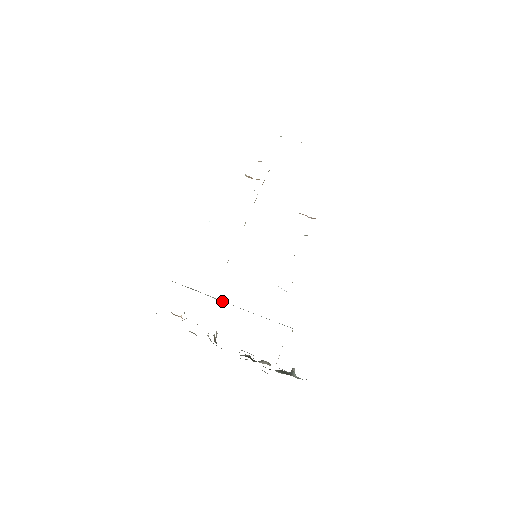
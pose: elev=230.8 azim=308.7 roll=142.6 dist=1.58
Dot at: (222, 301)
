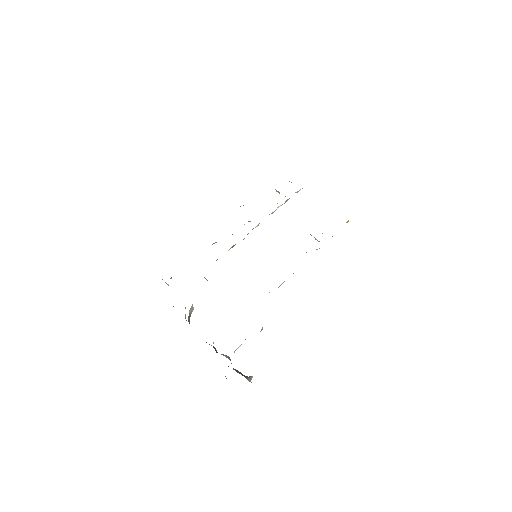
Dot at: occluded
